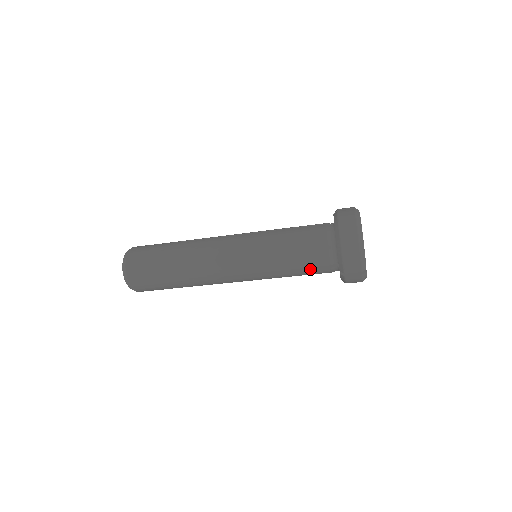
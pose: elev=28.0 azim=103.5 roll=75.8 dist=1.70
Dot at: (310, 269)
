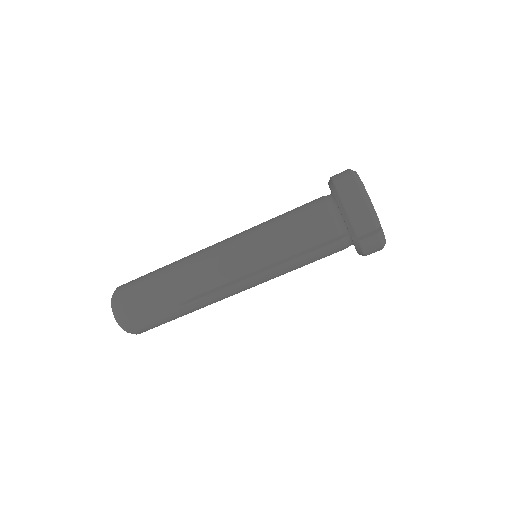
Dot at: (318, 248)
